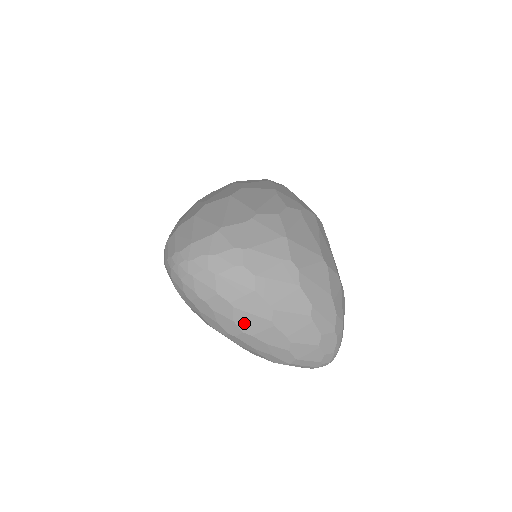
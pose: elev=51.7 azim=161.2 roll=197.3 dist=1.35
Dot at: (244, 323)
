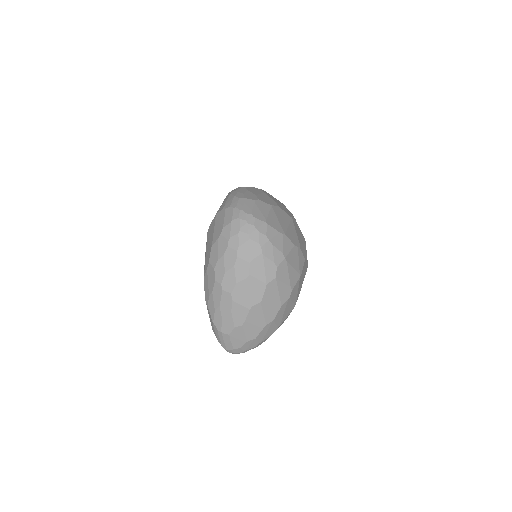
Dot at: (239, 290)
